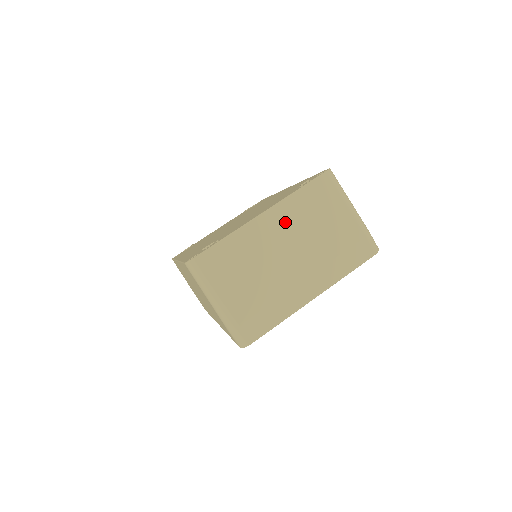
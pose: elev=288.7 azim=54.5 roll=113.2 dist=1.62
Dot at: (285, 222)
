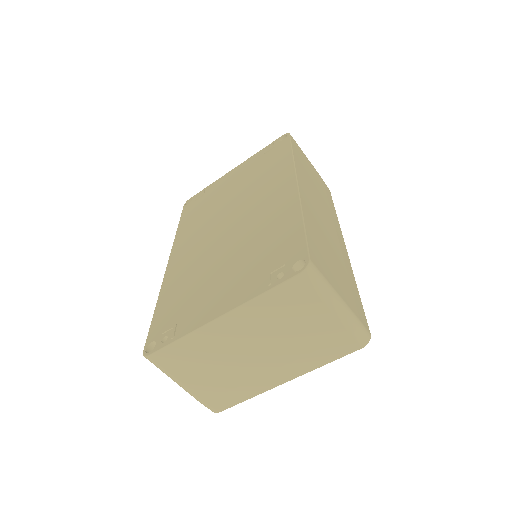
Dot at: (248, 325)
